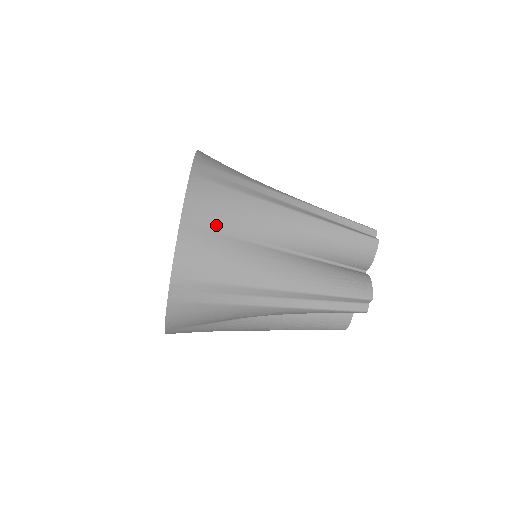
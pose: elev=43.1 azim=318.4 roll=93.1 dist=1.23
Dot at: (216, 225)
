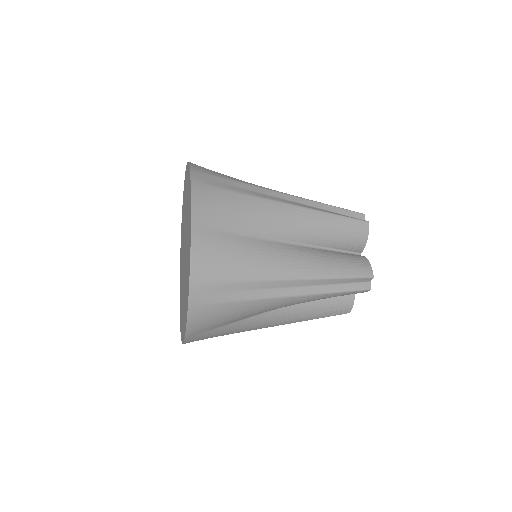
Dot at: (224, 226)
